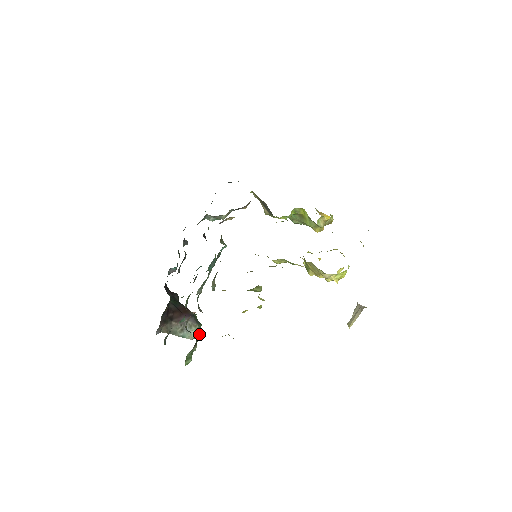
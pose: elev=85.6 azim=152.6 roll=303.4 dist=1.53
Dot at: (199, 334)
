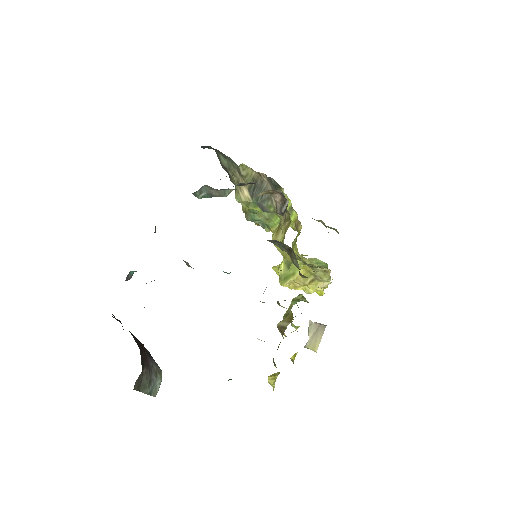
Dot at: occluded
